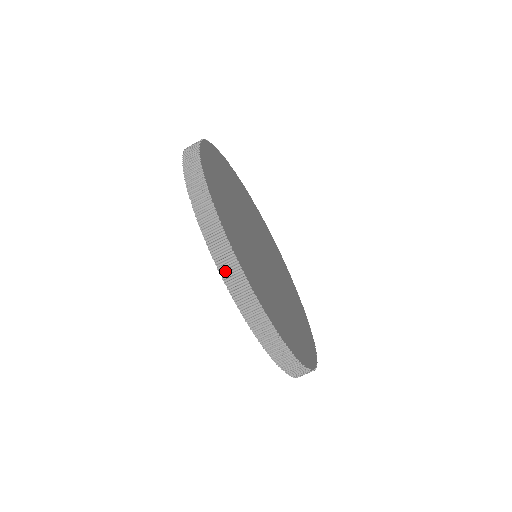
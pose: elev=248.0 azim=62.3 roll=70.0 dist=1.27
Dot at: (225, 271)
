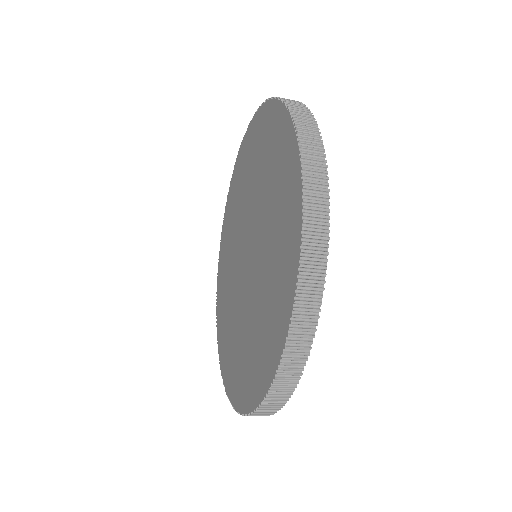
Dot at: (275, 394)
